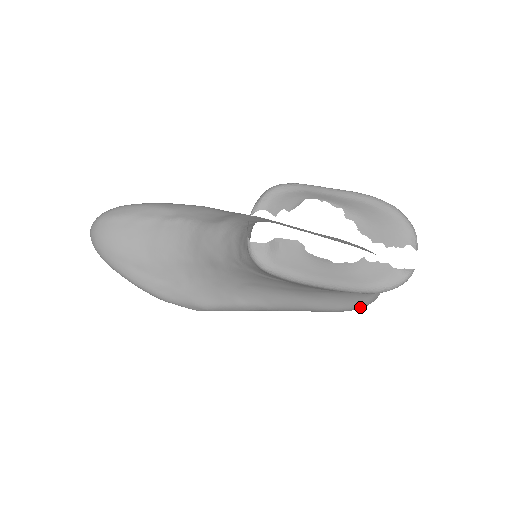
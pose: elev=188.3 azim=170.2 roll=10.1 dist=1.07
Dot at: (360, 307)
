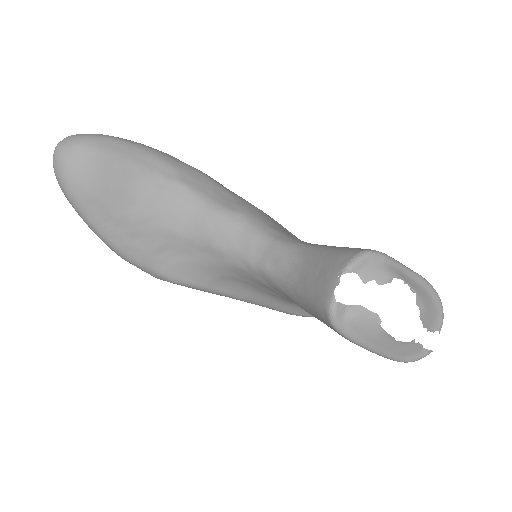
Dot at: occluded
